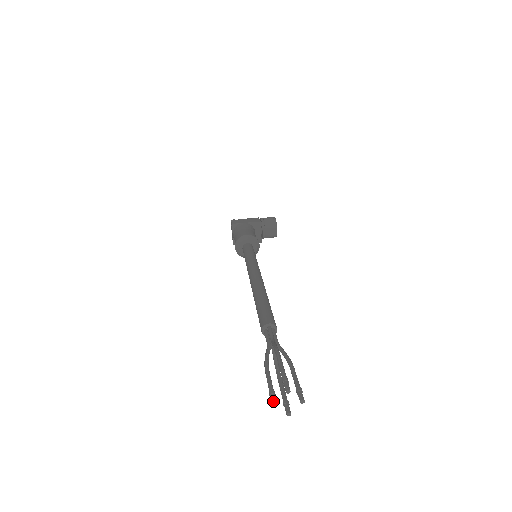
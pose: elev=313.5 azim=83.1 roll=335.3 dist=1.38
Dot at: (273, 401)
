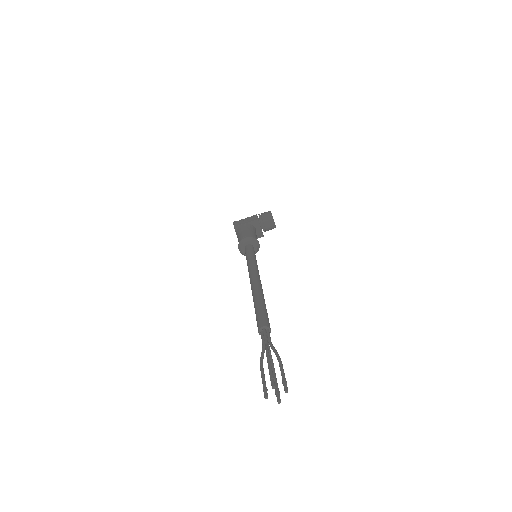
Dot at: (265, 395)
